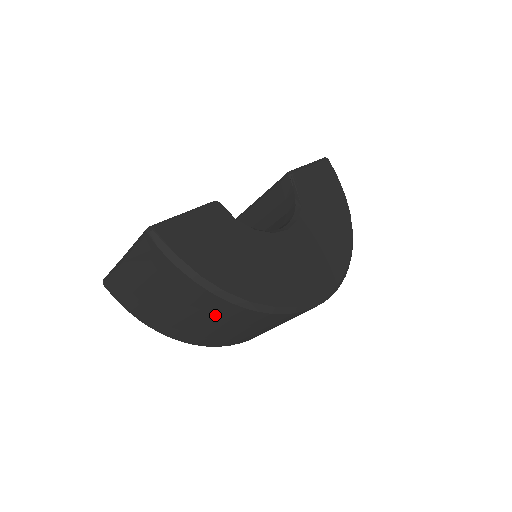
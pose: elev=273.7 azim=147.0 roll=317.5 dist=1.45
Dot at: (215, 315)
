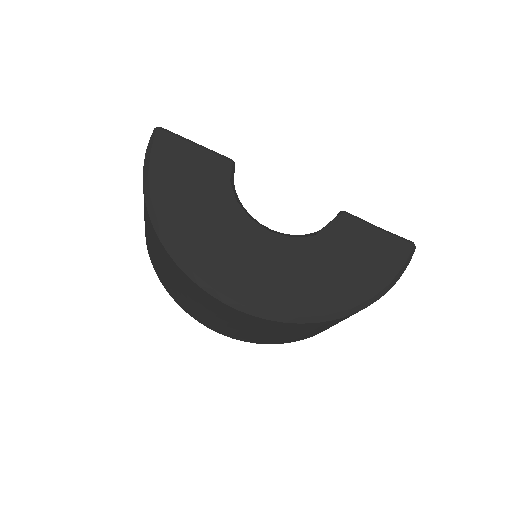
Dot at: (149, 228)
